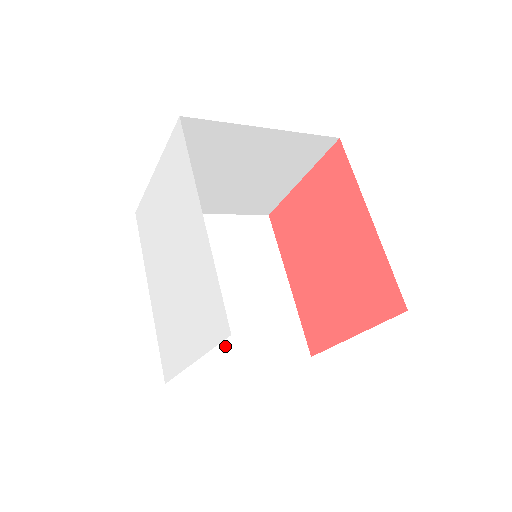
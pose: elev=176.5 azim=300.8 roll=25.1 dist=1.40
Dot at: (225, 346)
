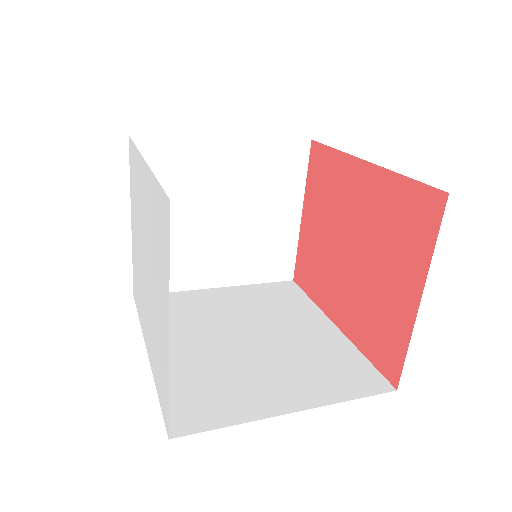
Dot at: (258, 391)
